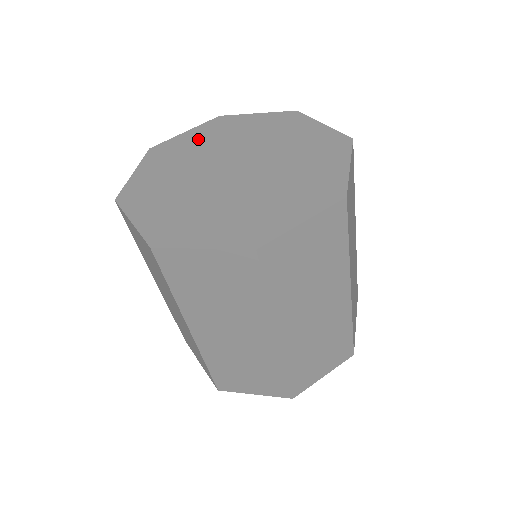
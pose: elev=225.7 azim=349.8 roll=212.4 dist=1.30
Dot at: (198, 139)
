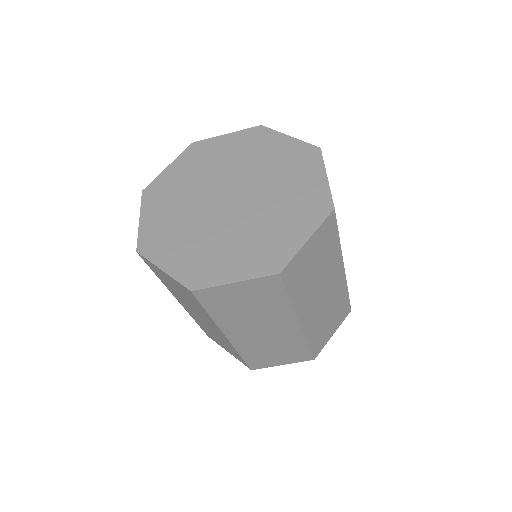
Dot at: (183, 172)
